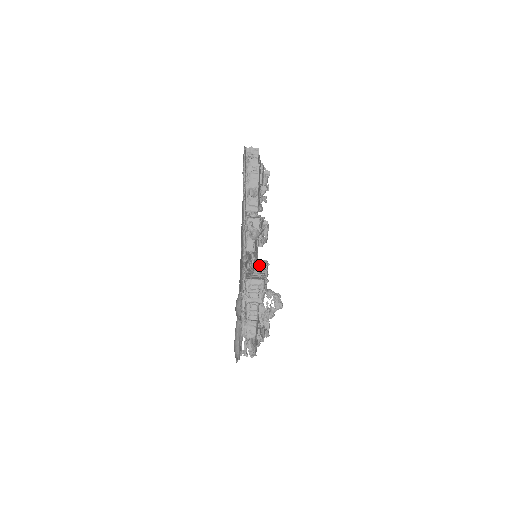
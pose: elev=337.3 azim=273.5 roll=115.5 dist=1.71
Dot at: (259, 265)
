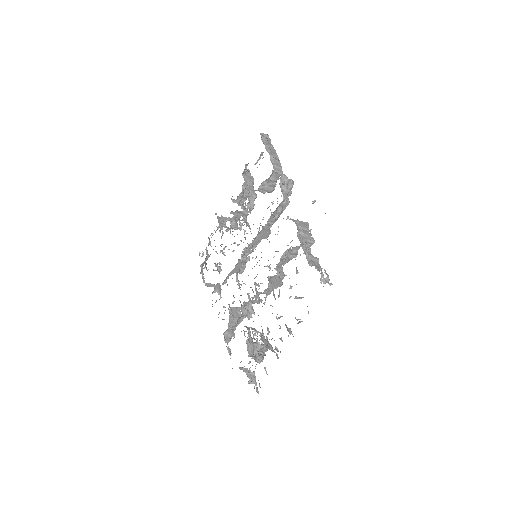
Dot at: occluded
